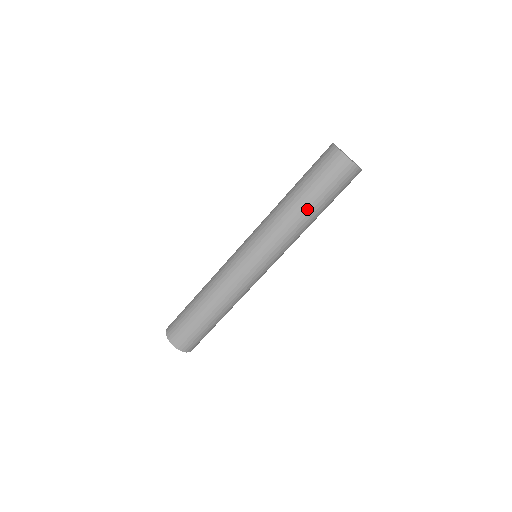
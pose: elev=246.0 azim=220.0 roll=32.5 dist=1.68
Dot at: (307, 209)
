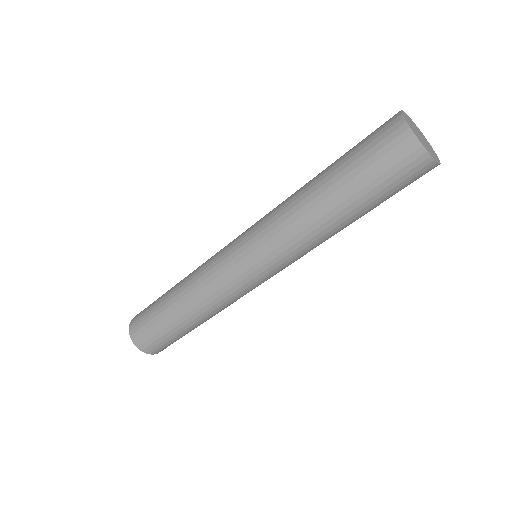
Dot at: (343, 216)
